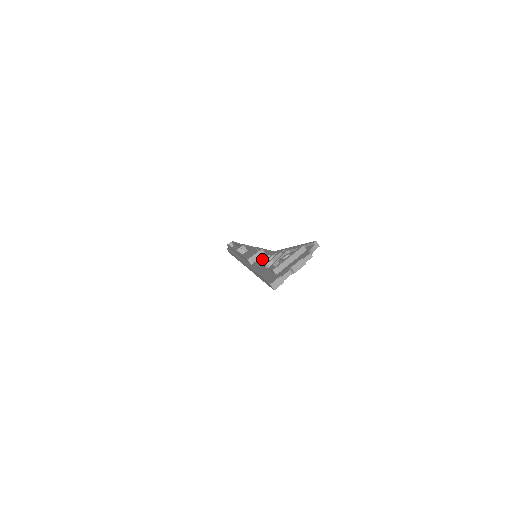
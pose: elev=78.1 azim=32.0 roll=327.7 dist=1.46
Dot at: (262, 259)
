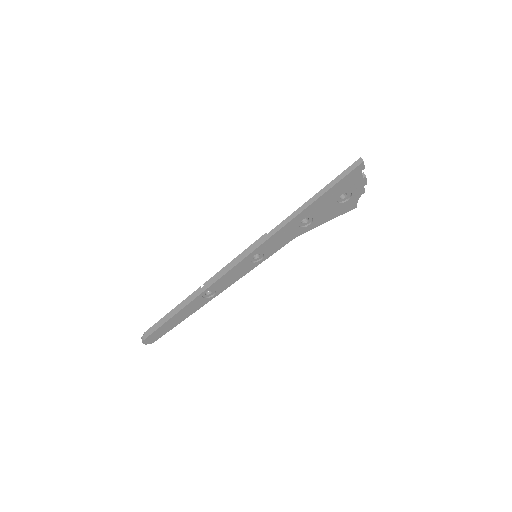
Dot at: occluded
